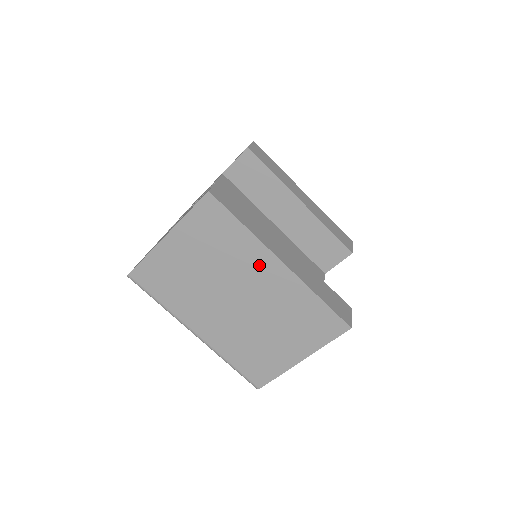
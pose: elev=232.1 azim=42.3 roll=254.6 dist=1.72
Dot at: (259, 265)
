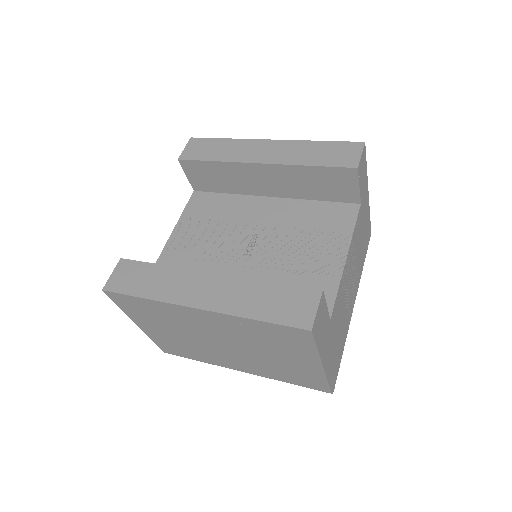
Dot at: (191, 317)
